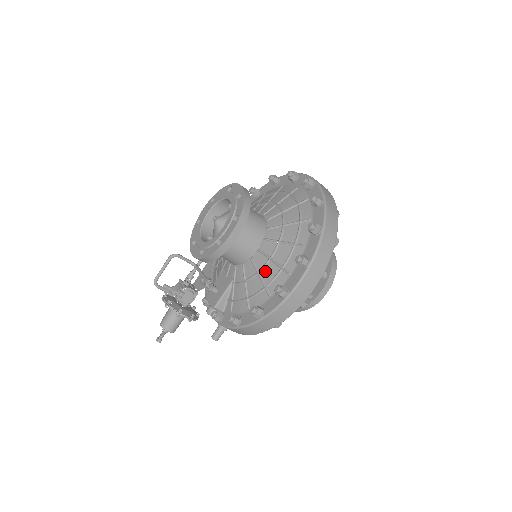
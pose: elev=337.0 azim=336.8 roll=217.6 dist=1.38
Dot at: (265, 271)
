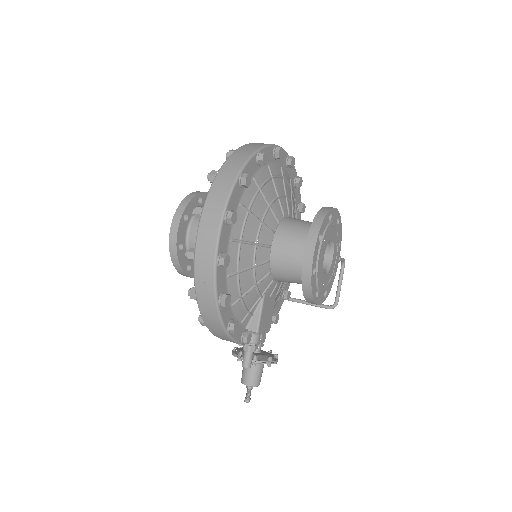
Dot at: occluded
